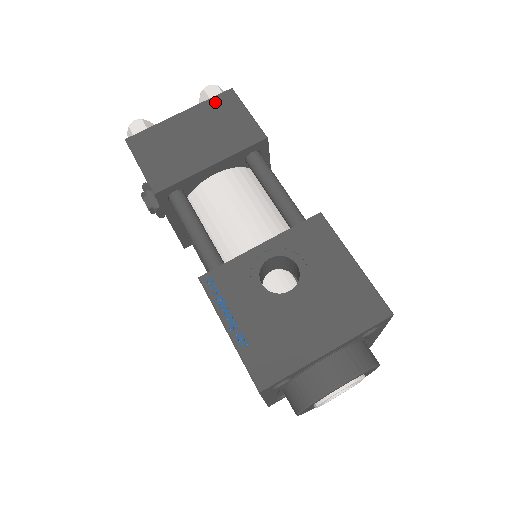
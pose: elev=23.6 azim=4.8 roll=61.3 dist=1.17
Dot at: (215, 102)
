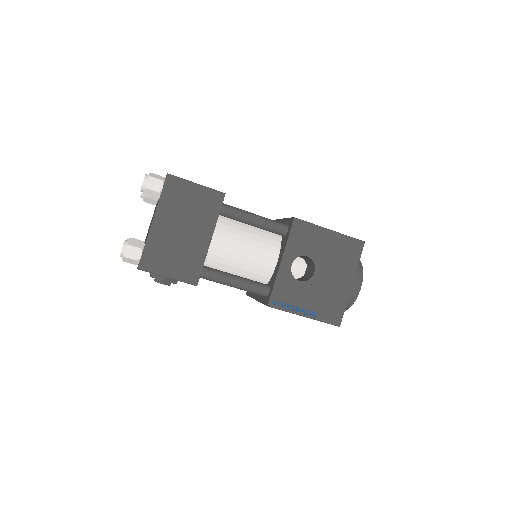
Dot at: (168, 194)
